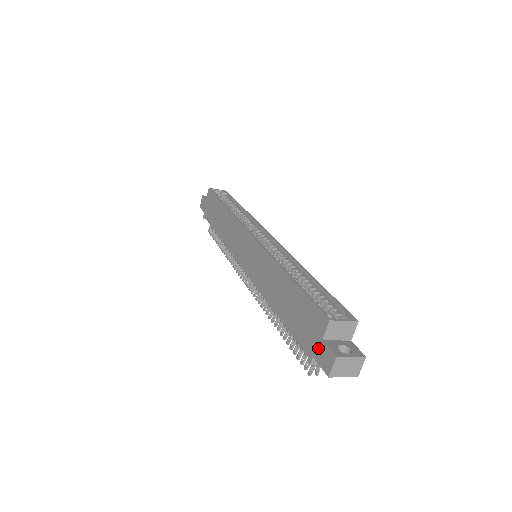
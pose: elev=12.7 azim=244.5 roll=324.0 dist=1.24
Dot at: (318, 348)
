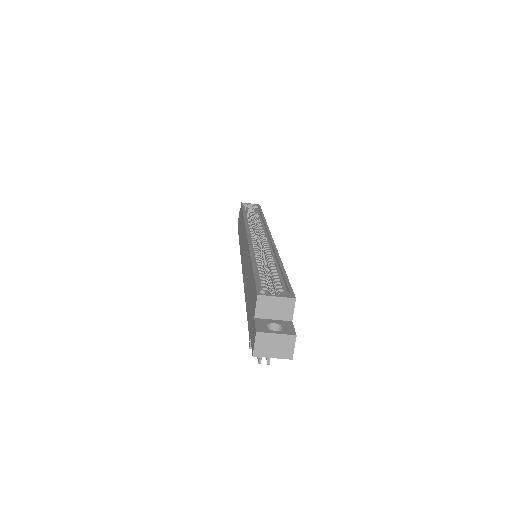
Dot at: (252, 327)
